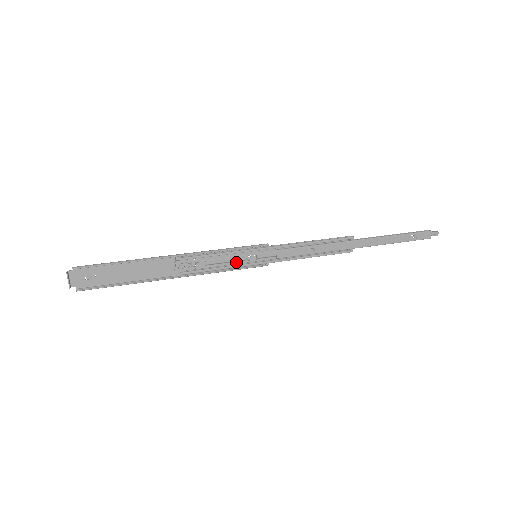
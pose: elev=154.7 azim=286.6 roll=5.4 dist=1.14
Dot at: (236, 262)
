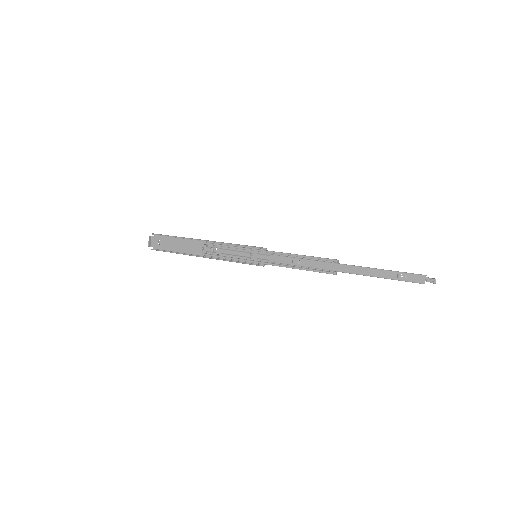
Dot at: (242, 257)
